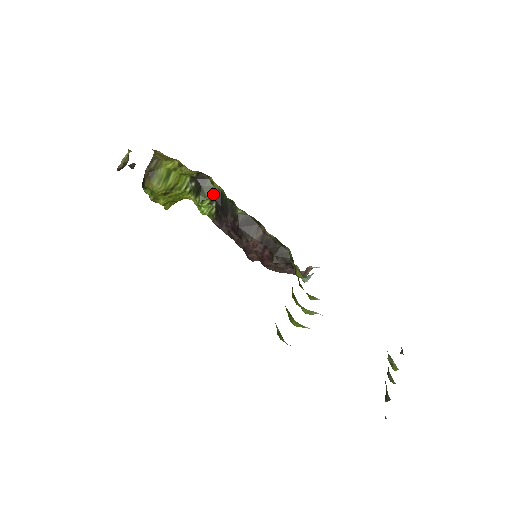
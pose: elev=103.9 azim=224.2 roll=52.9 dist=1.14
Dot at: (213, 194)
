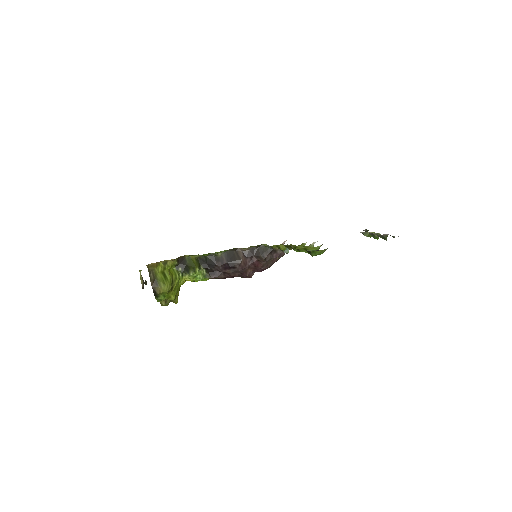
Dot at: (196, 263)
